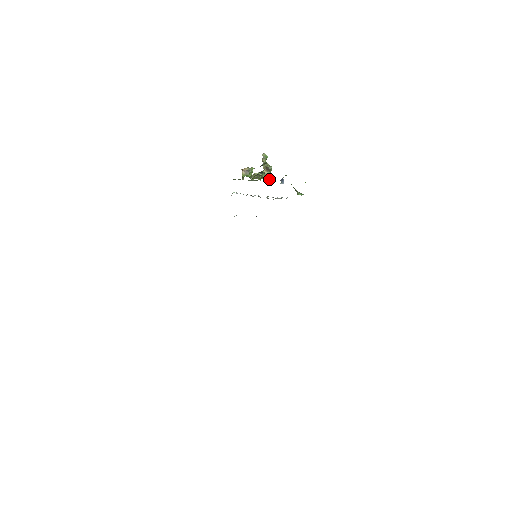
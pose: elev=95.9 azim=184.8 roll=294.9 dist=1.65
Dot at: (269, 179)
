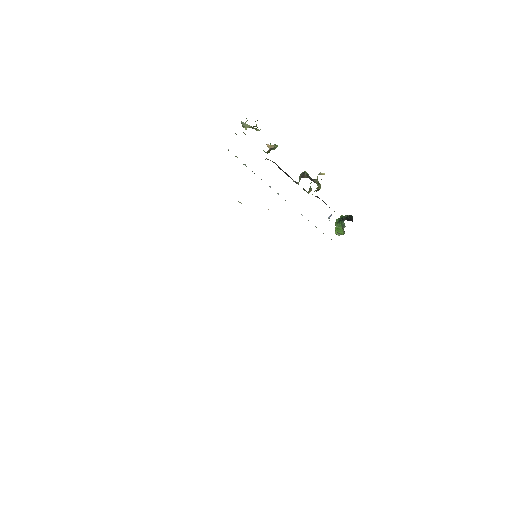
Dot at: occluded
